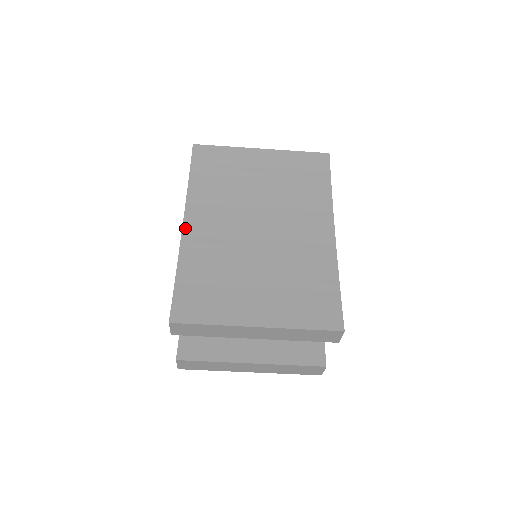
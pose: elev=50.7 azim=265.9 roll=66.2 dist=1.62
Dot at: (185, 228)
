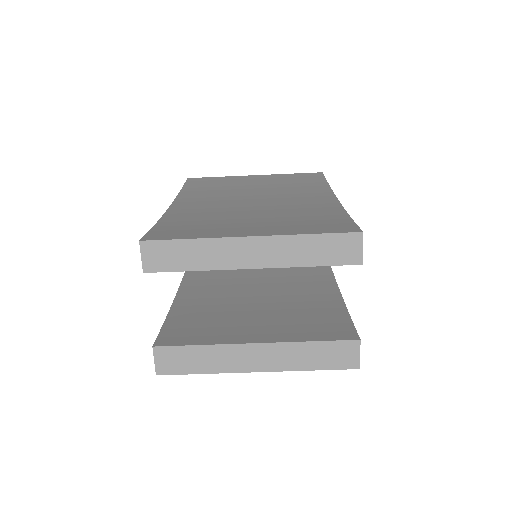
Dot at: (172, 207)
